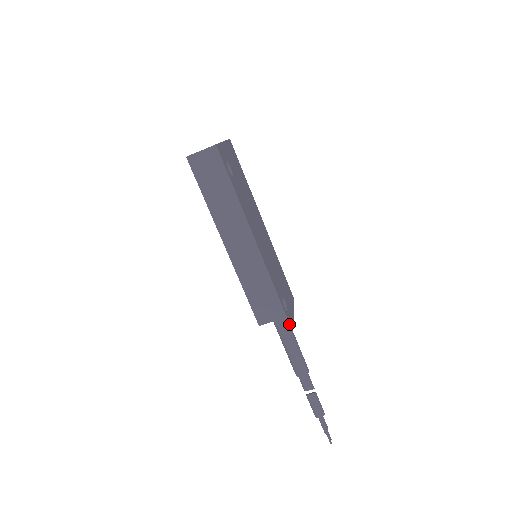
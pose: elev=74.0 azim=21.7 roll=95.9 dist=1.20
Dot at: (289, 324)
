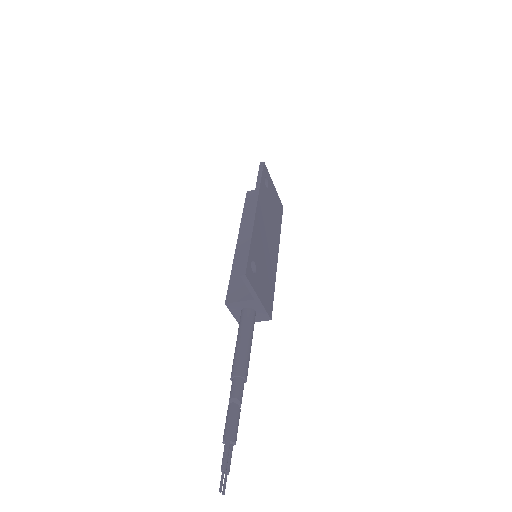
Dot at: (246, 267)
